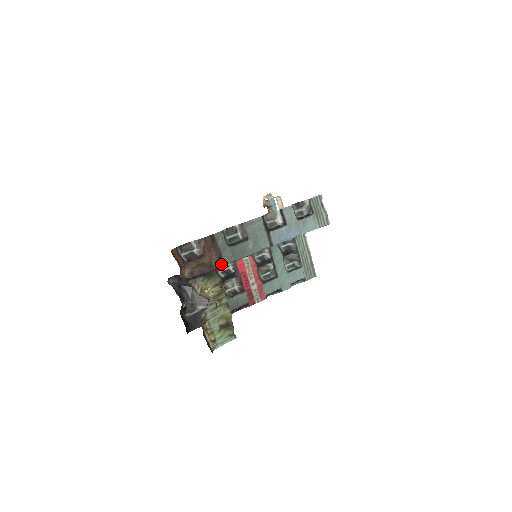
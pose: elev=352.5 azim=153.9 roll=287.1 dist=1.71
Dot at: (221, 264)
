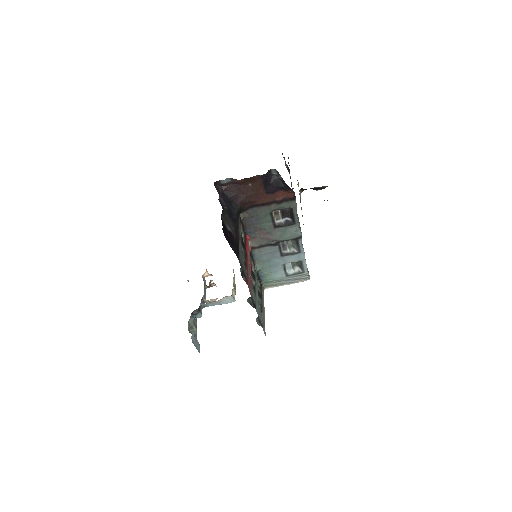
Dot at: occluded
